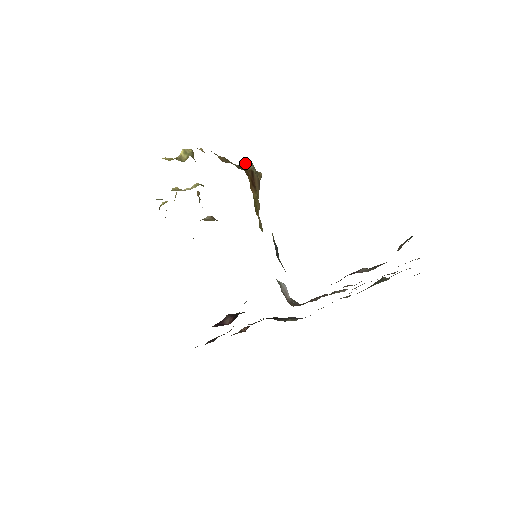
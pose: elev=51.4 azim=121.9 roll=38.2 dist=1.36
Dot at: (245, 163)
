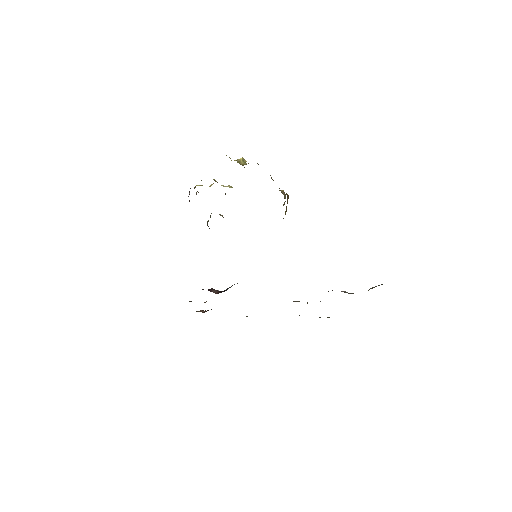
Dot at: (281, 190)
